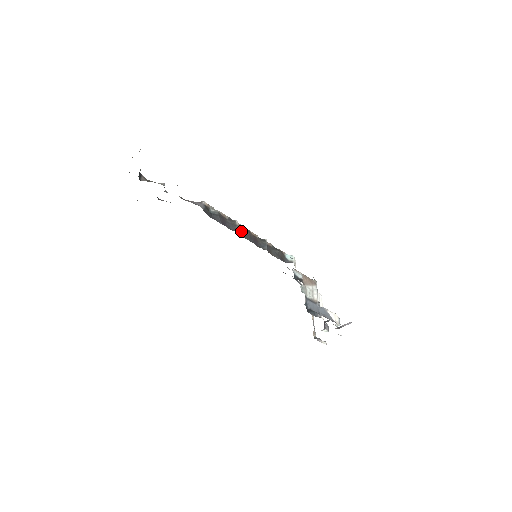
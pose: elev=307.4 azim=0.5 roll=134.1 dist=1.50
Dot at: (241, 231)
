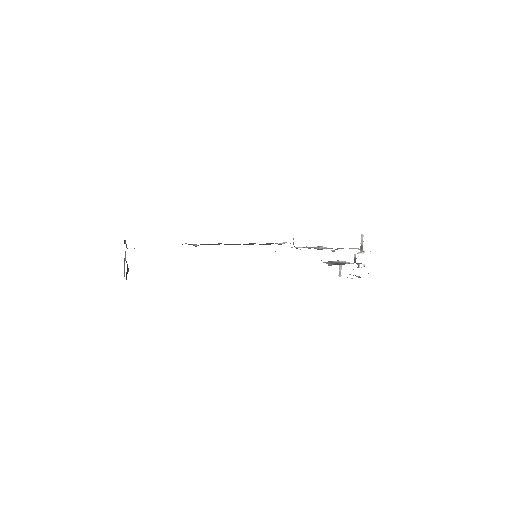
Dot at: occluded
